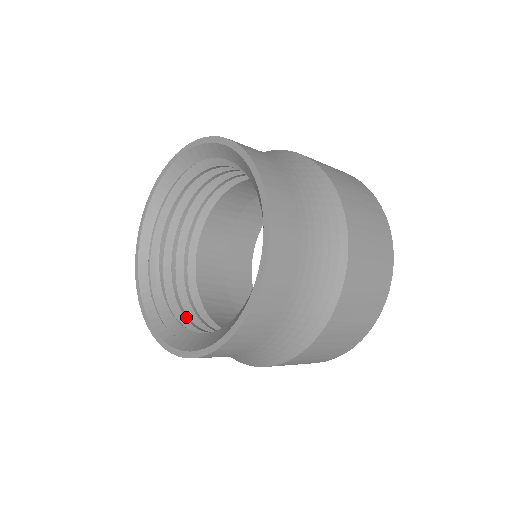
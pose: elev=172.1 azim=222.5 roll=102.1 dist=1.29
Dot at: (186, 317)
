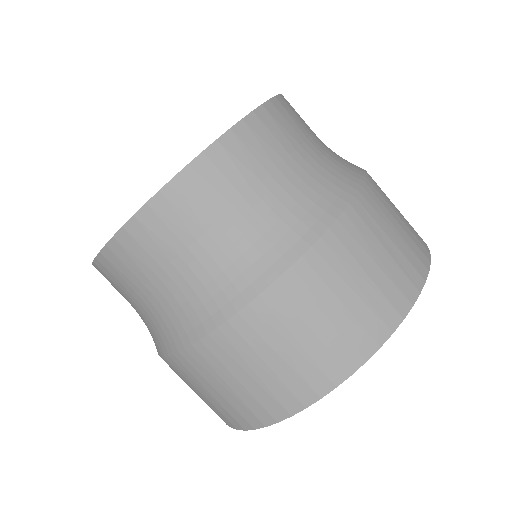
Dot at: occluded
